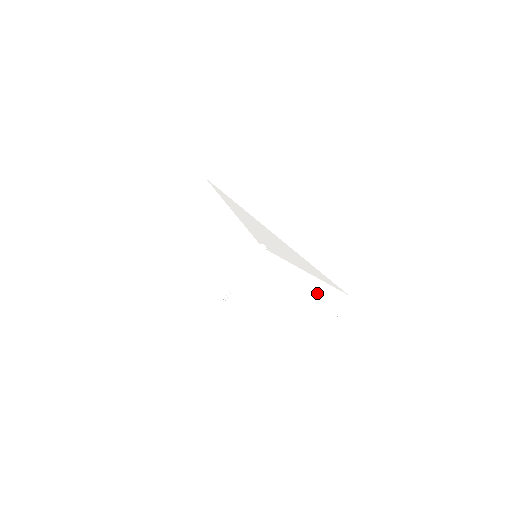
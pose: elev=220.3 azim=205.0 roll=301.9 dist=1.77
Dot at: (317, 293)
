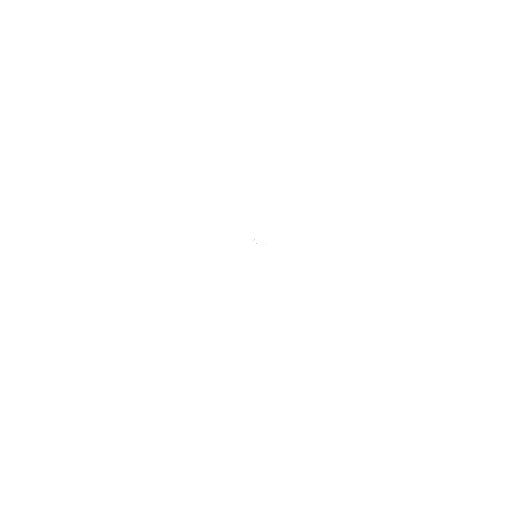
Dot at: (299, 354)
